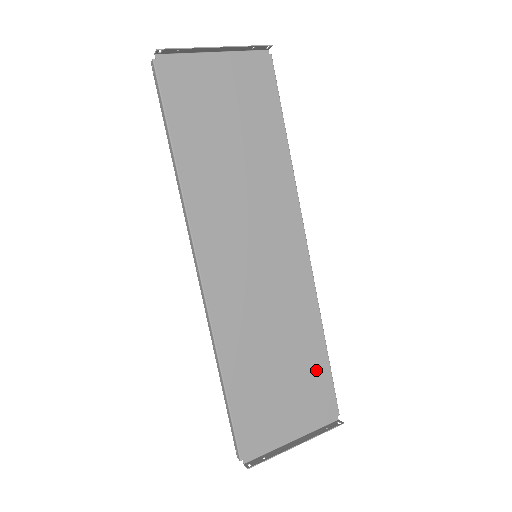
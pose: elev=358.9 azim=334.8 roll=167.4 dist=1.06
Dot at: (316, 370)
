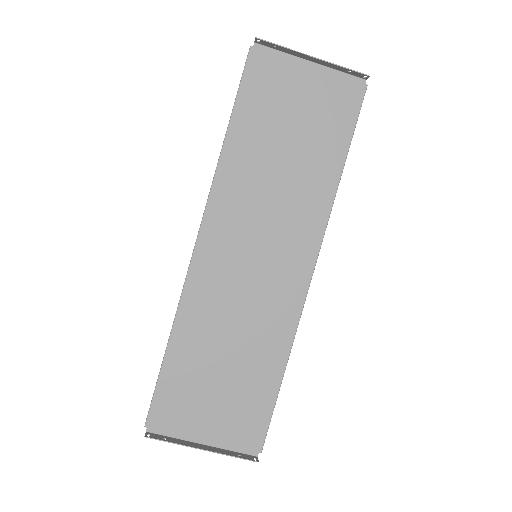
Dot at: (260, 395)
